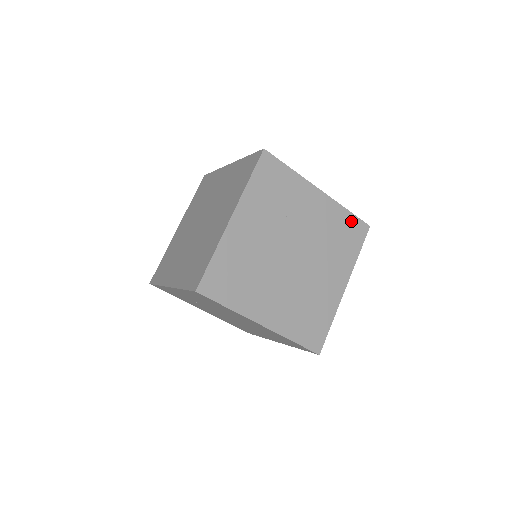
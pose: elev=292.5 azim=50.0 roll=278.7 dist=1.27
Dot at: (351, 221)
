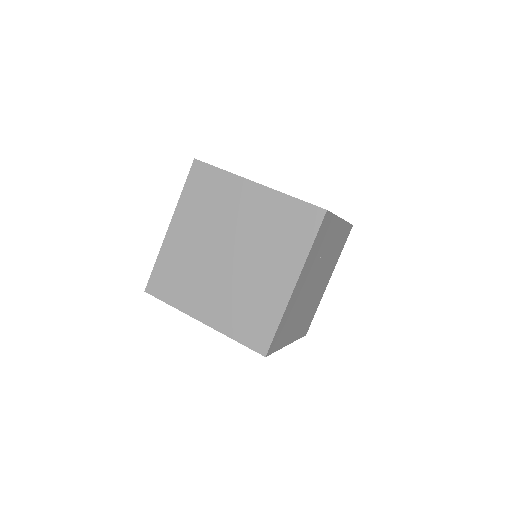
Dot at: (347, 230)
